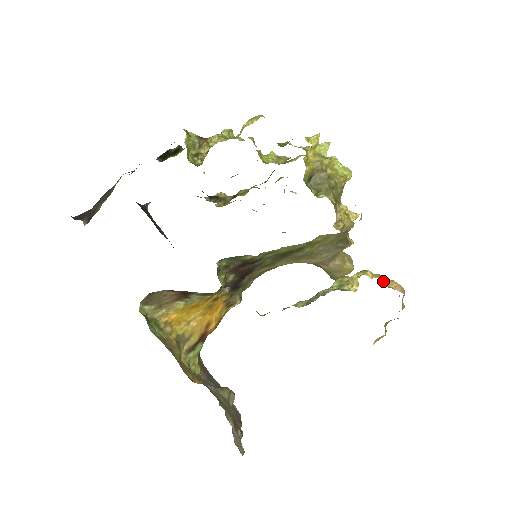
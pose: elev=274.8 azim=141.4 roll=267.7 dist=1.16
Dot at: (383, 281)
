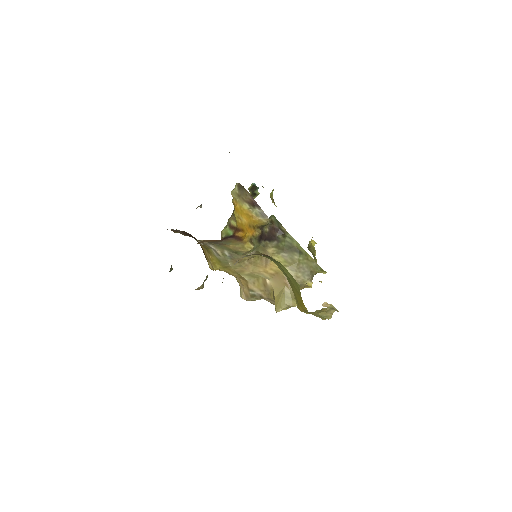
Dot at: occluded
